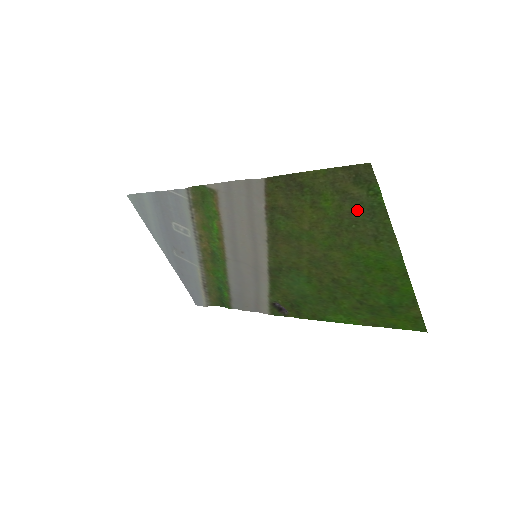
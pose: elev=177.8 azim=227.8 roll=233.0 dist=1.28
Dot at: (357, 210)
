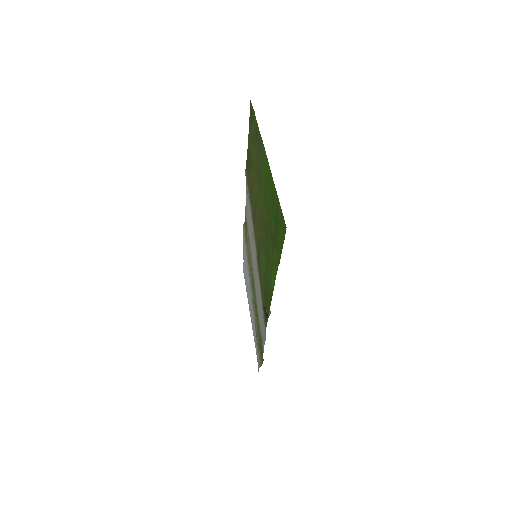
Dot at: (256, 143)
